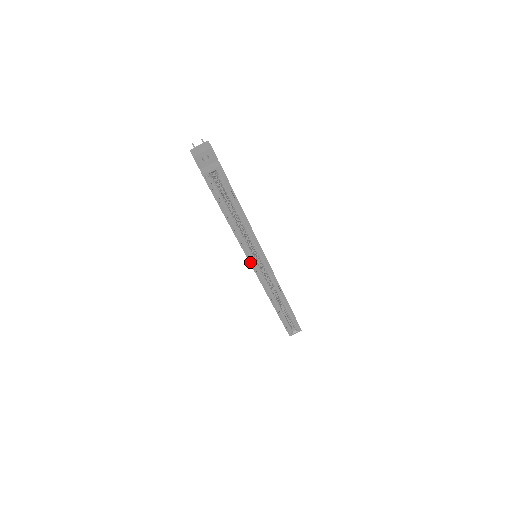
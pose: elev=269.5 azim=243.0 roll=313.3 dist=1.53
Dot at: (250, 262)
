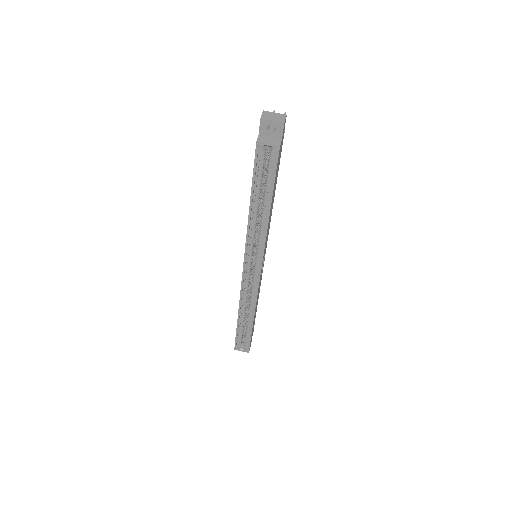
Dot at: (245, 256)
